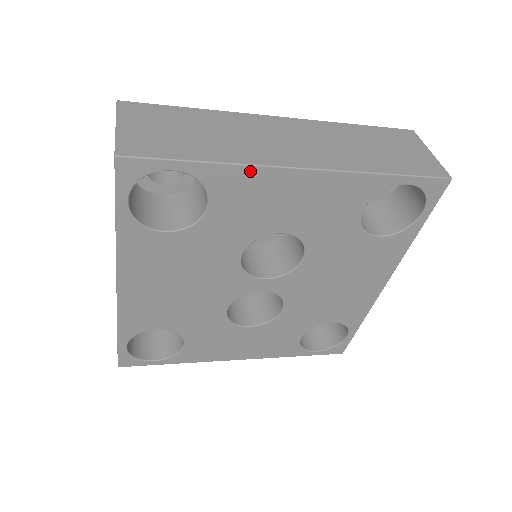
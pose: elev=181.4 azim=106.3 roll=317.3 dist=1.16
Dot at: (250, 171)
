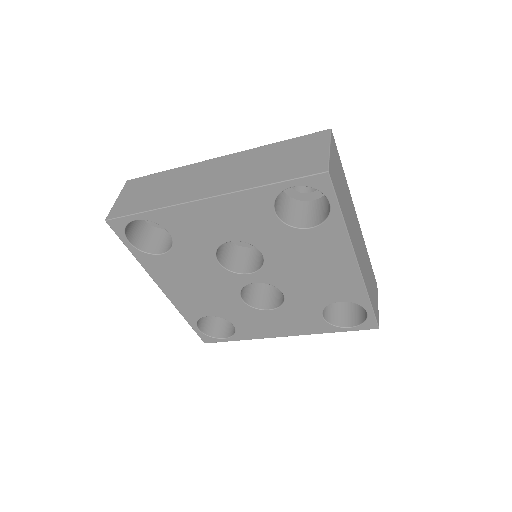
Dot at: (175, 209)
